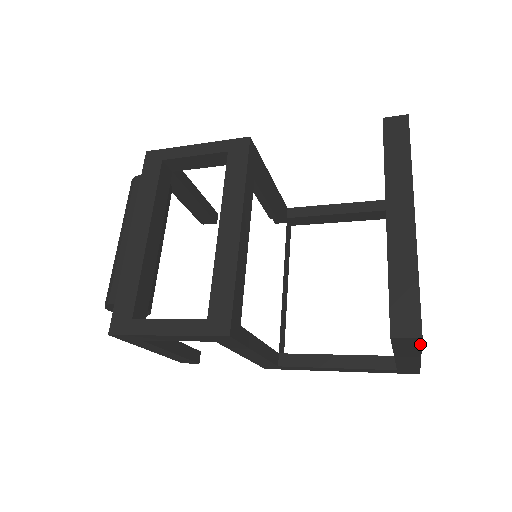
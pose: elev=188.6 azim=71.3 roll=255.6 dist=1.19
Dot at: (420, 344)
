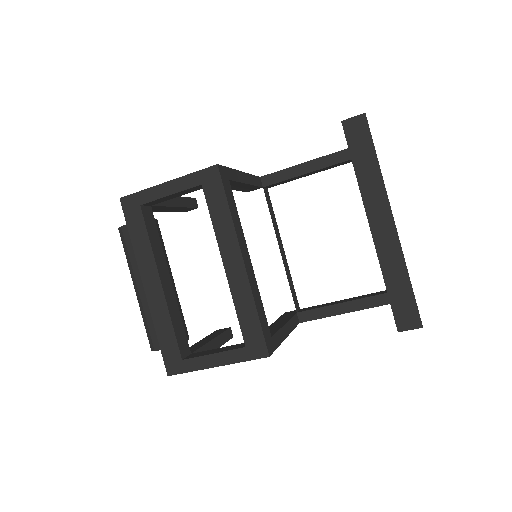
Dot at: occluded
